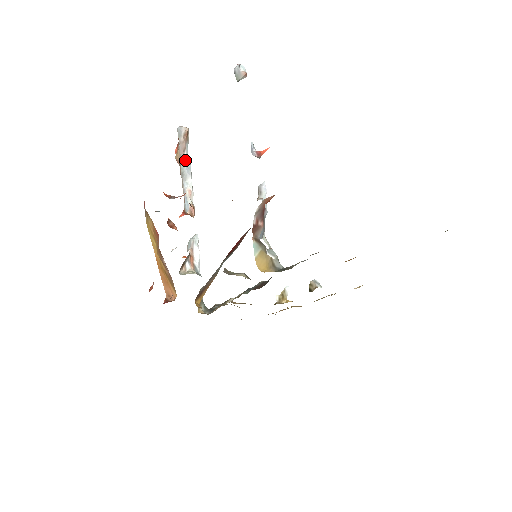
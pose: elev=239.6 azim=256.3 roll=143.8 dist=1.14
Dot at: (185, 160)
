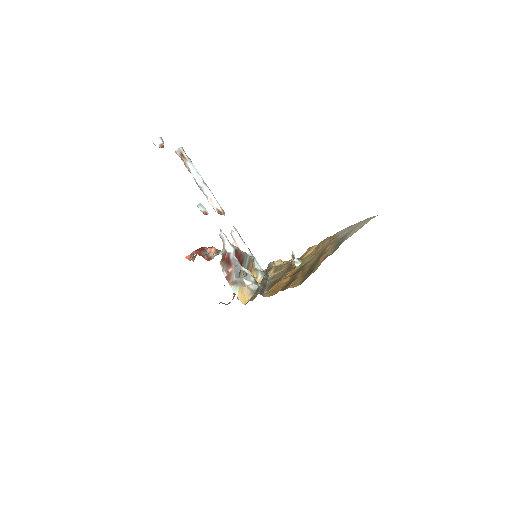
Dot at: (194, 178)
